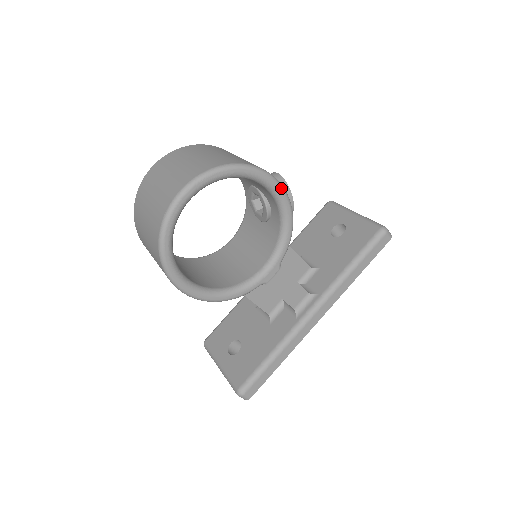
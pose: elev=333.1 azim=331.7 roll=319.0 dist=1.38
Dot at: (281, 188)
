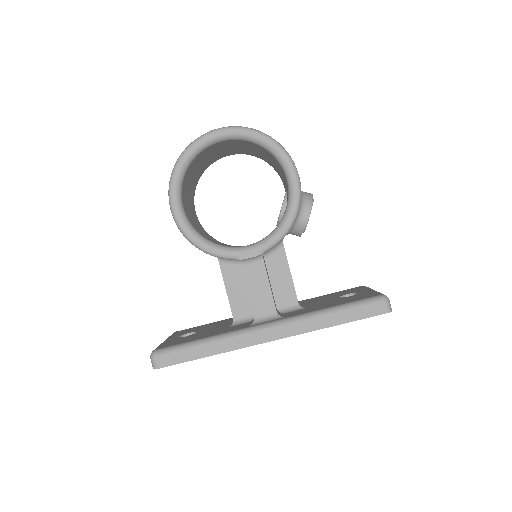
Dot at: (297, 180)
